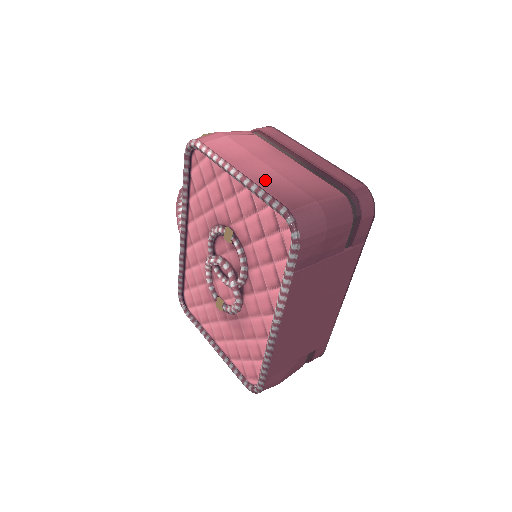
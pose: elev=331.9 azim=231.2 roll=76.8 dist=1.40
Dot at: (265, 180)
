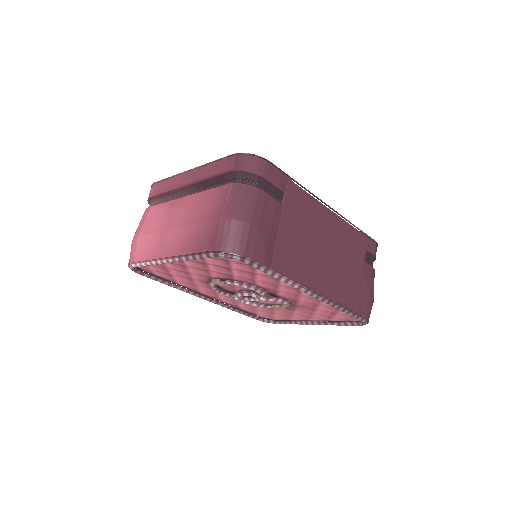
Dot at: (183, 244)
